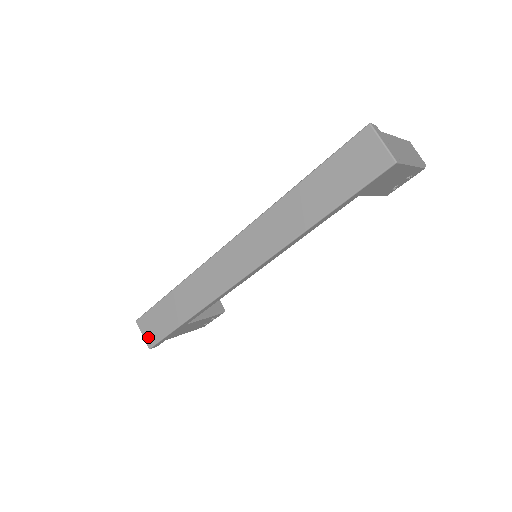
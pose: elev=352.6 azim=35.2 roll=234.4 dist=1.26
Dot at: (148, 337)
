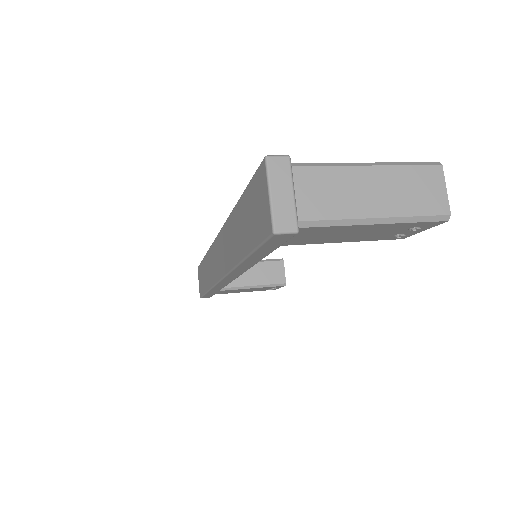
Dot at: occluded
